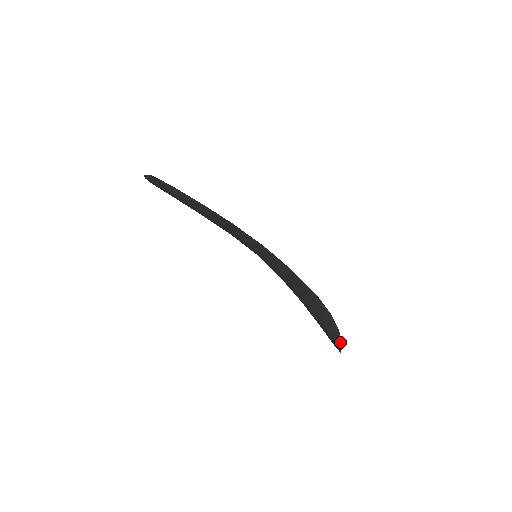
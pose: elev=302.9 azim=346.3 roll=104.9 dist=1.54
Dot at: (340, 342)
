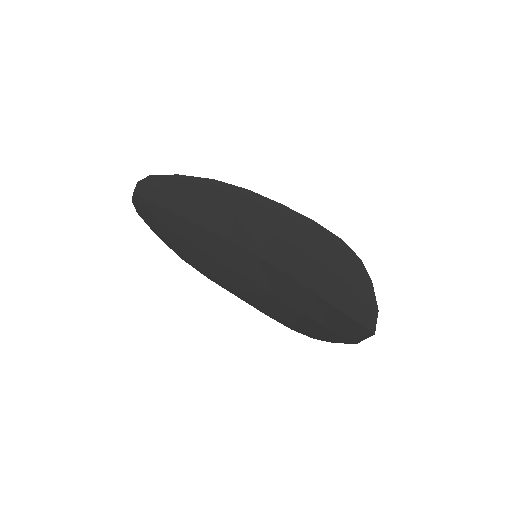
Dot at: (375, 302)
